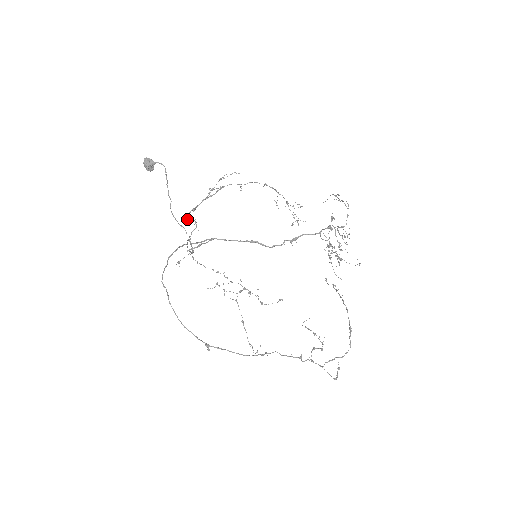
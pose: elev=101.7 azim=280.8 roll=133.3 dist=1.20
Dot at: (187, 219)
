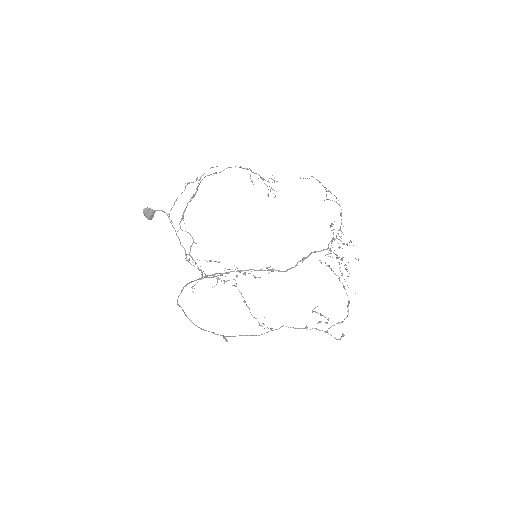
Dot at: occluded
